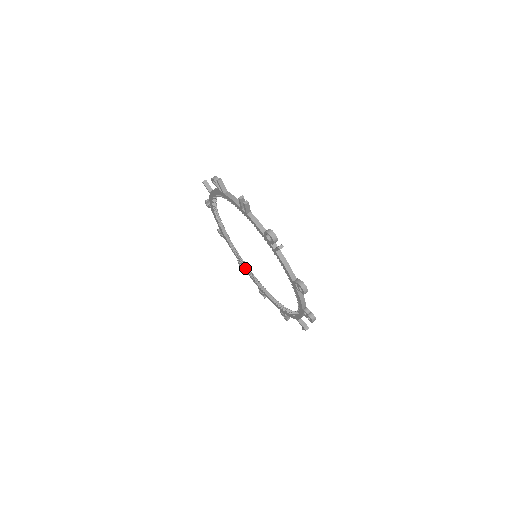
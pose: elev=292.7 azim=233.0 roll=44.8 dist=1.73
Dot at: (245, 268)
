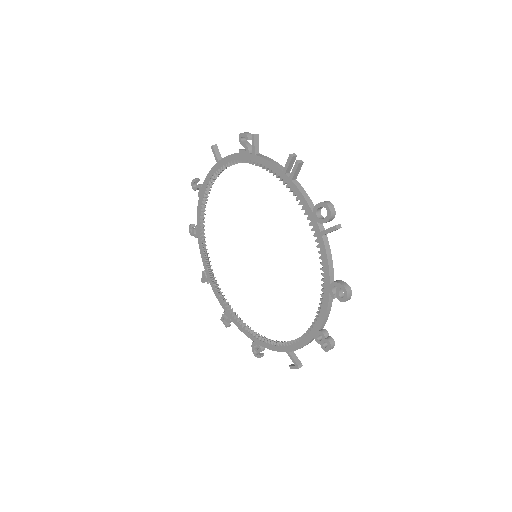
Dot at: (213, 281)
